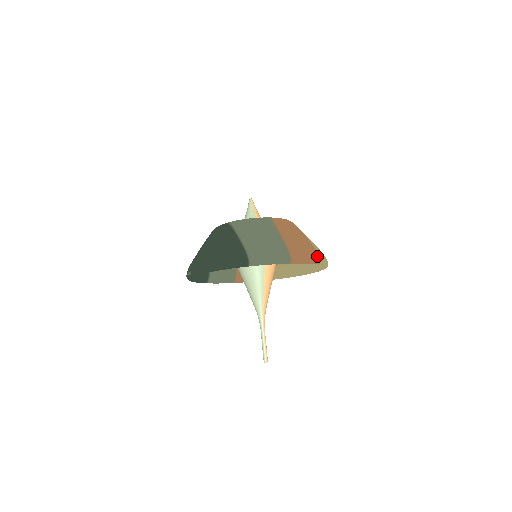
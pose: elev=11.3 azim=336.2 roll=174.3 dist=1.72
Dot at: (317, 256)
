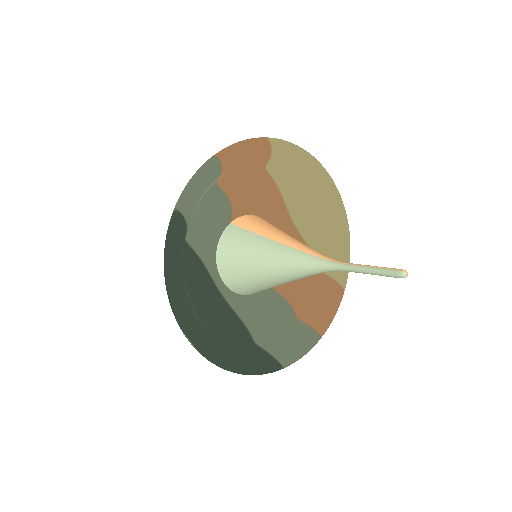
Dot at: occluded
